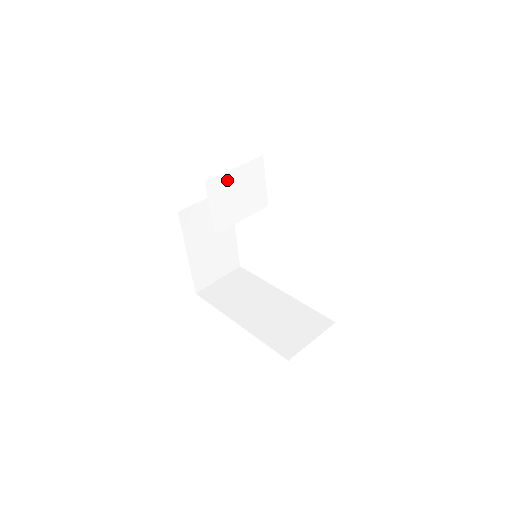
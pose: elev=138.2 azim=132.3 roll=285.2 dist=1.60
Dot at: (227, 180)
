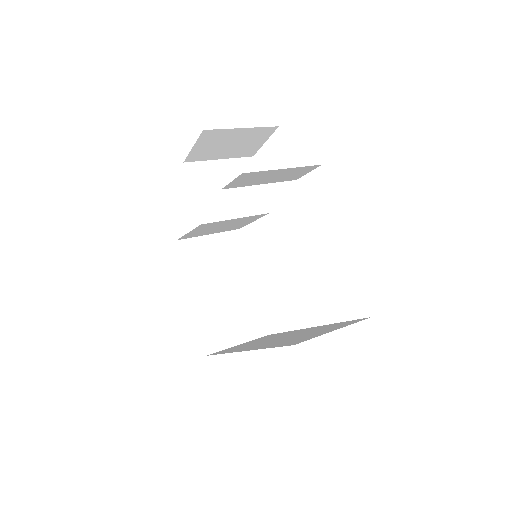
Dot at: (211, 169)
